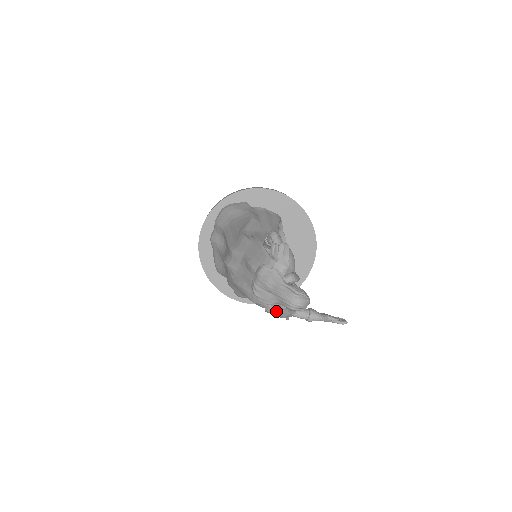
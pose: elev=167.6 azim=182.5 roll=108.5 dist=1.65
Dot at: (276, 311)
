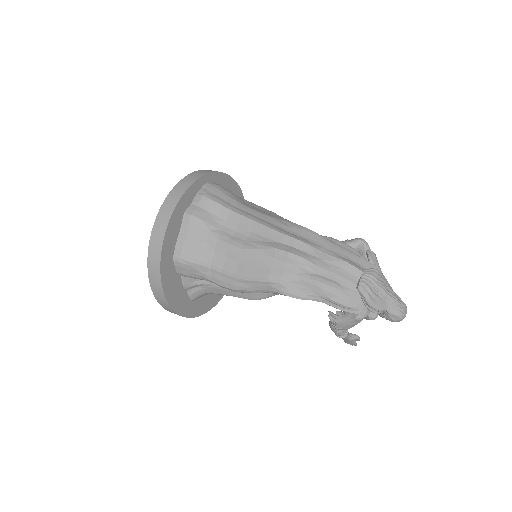
Dot at: occluded
